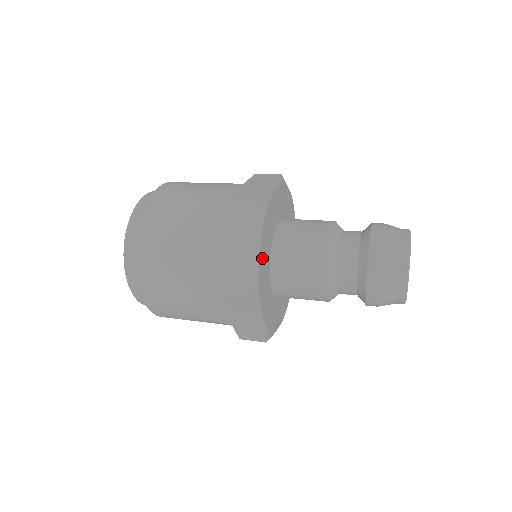
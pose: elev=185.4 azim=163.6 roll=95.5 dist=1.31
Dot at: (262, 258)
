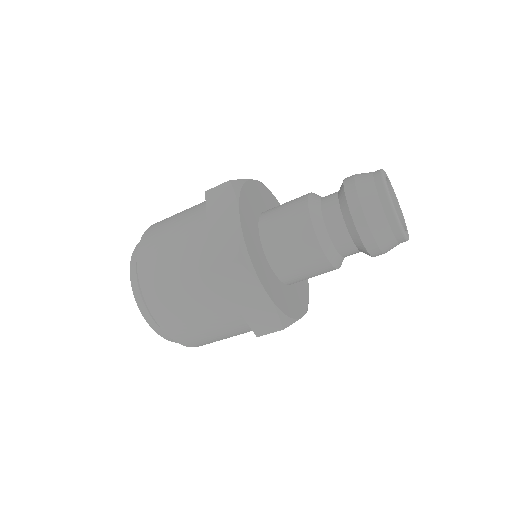
Dot at: (272, 293)
